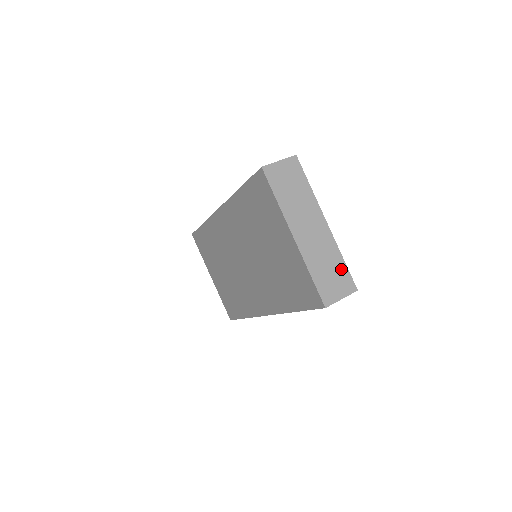
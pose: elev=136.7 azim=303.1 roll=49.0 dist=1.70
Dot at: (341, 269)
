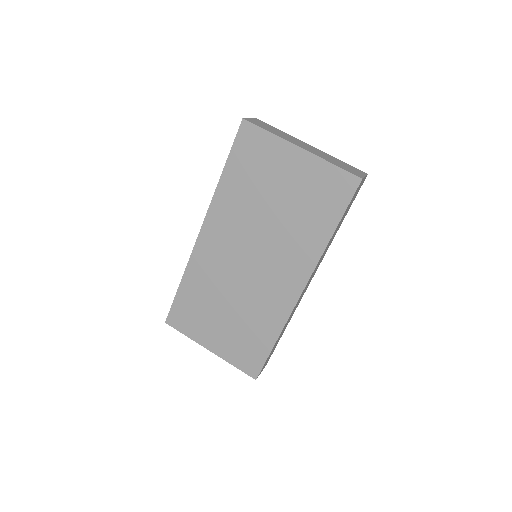
Dot at: (346, 164)
